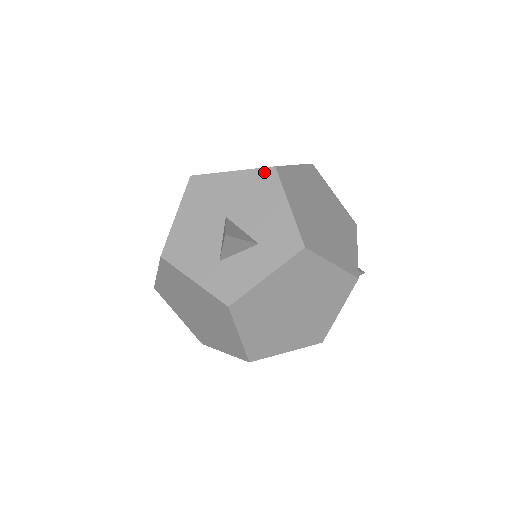
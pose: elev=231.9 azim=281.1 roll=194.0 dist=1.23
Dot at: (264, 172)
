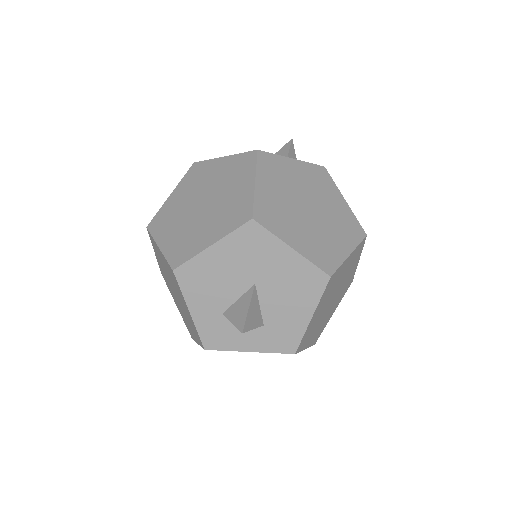
Dot at: (318, 274)
